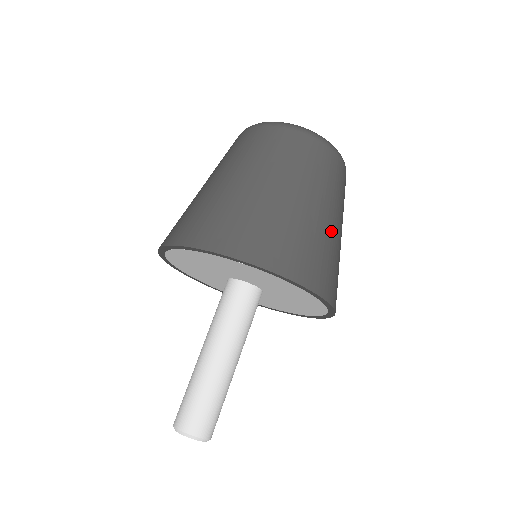
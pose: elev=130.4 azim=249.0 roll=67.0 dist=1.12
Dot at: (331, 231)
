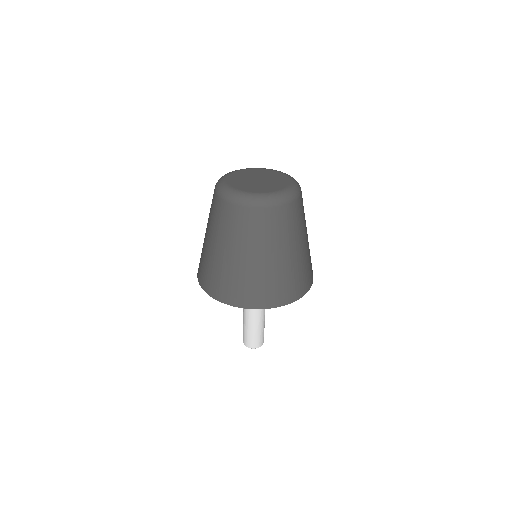
Dot at: (303, 253)
